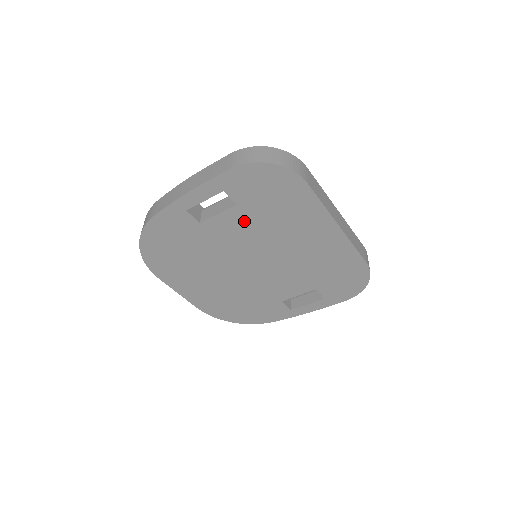
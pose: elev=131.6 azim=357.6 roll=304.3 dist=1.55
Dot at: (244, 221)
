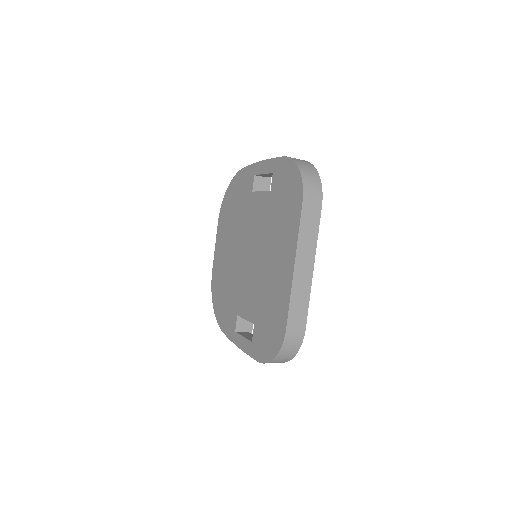
Dot at: (266, 209)
